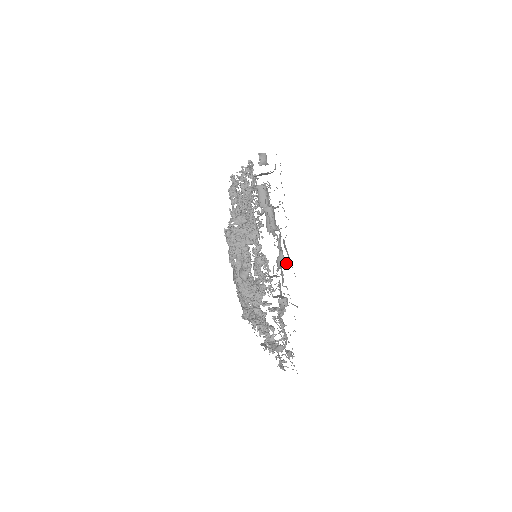
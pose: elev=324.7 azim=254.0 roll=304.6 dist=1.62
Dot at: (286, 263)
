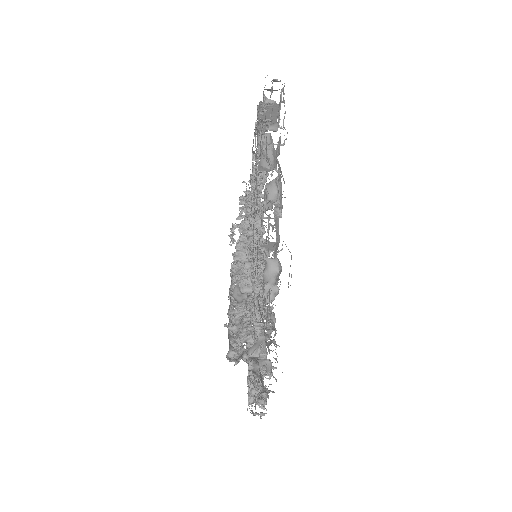
Dot at: occluded
